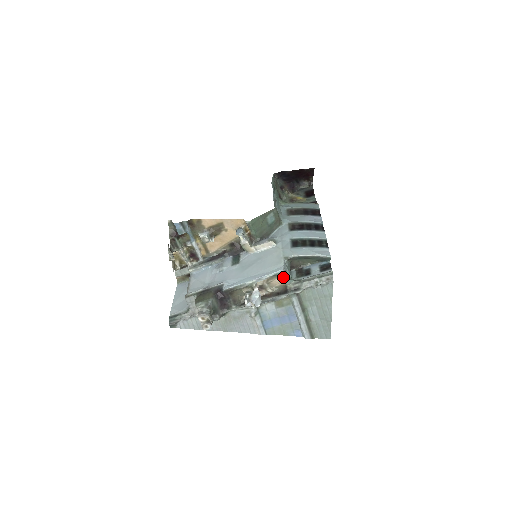
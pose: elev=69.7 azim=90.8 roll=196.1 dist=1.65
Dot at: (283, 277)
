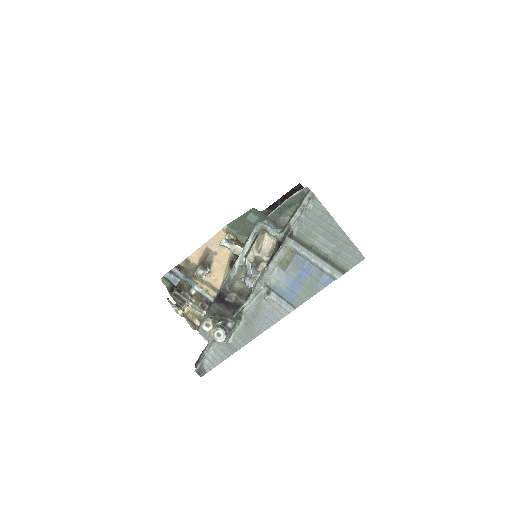
Dot at: (267, 232)
